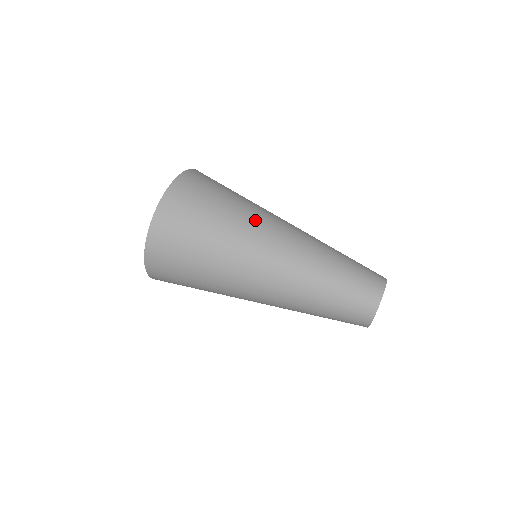
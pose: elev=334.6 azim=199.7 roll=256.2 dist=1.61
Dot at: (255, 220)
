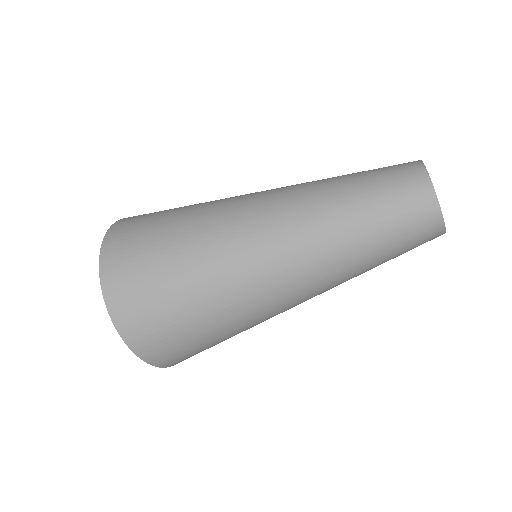
Dot at: (217, 218)
